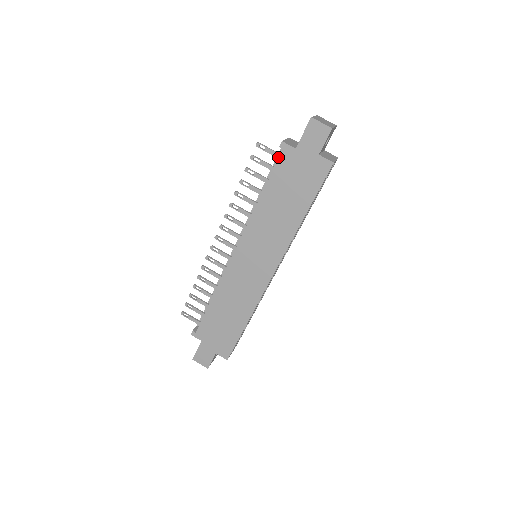
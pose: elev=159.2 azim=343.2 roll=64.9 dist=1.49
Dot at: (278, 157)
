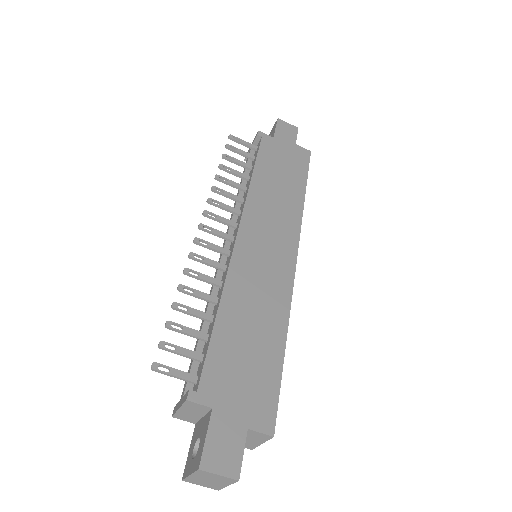
Dot at: (255, 148)
